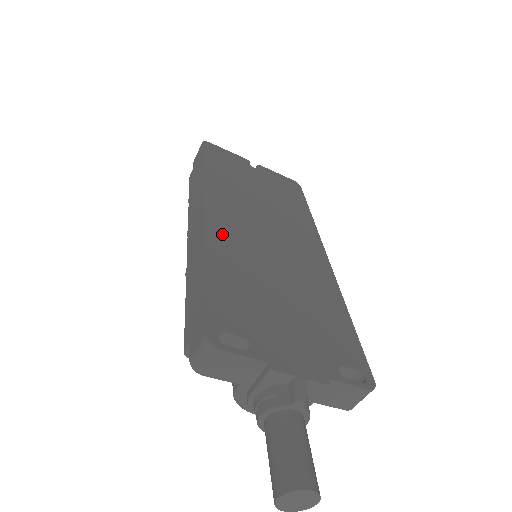
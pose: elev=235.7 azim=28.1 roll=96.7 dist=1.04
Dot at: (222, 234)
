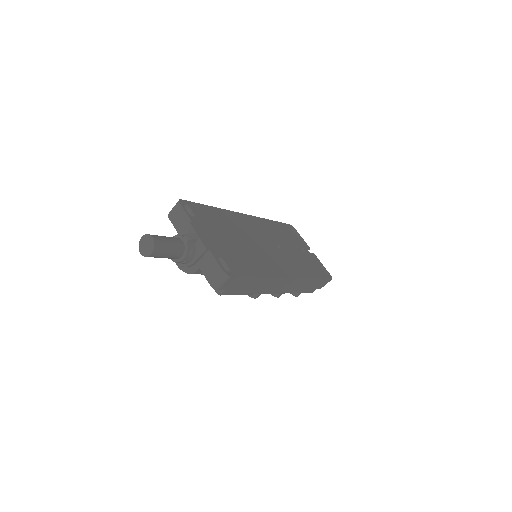
Dot at: (240, 219)
